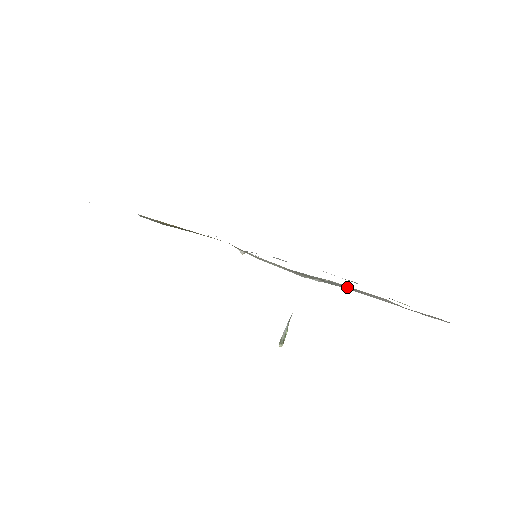
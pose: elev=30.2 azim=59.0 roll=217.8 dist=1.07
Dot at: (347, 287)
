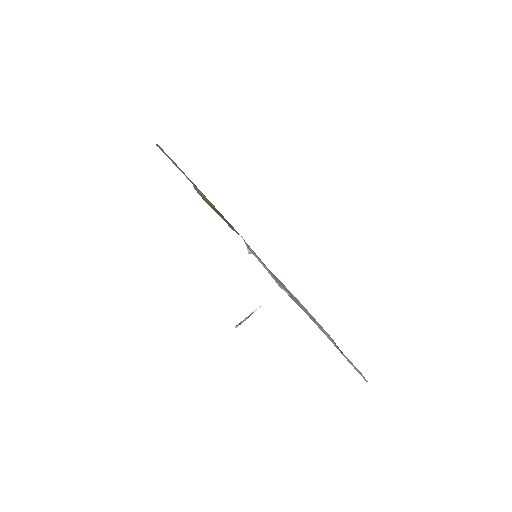
Dot at: (306, 310)
